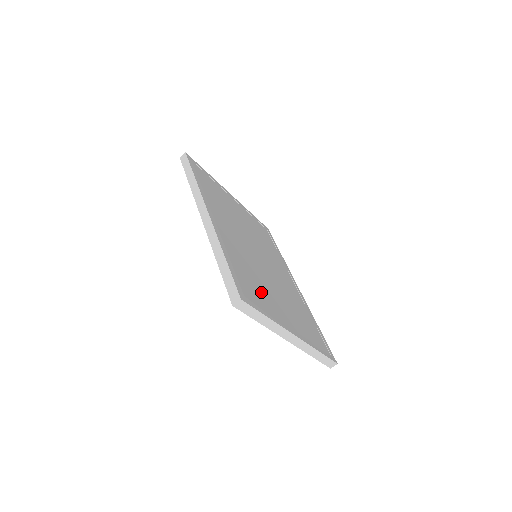
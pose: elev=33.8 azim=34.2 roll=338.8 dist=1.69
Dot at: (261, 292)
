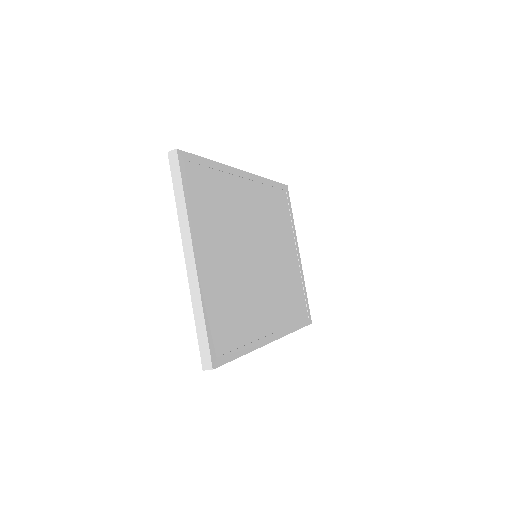
Dot at: (210, 212)
